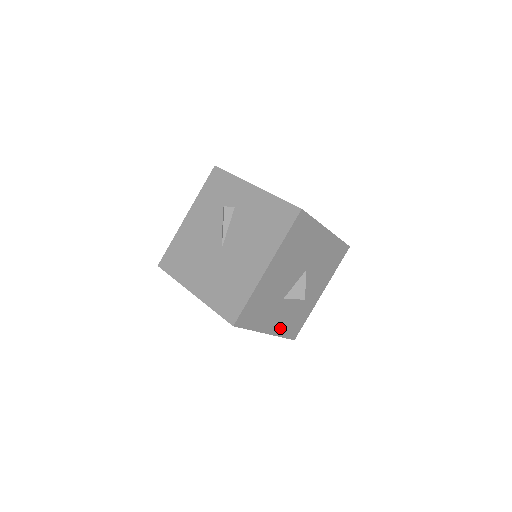
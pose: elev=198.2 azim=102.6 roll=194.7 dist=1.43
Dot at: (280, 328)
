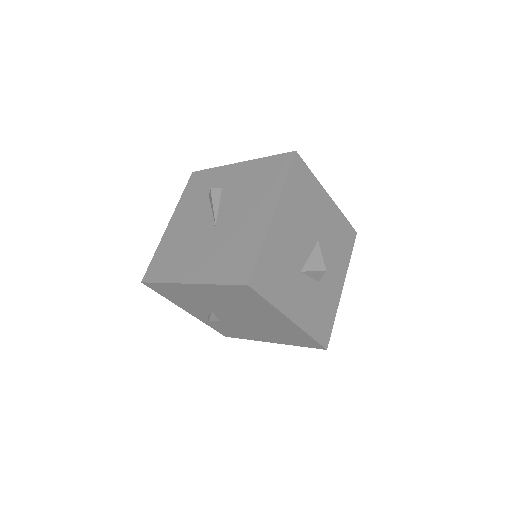
Dot at: (306, 320)
